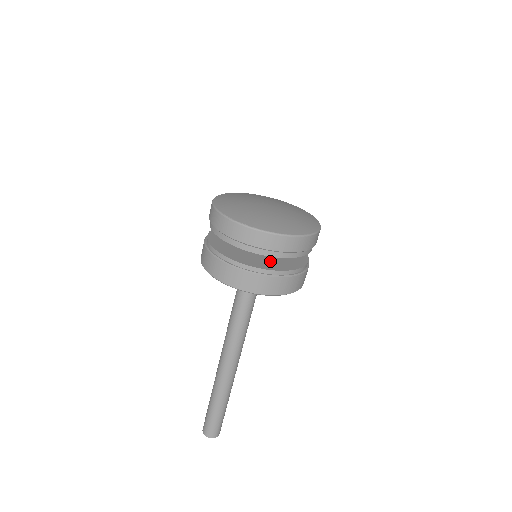
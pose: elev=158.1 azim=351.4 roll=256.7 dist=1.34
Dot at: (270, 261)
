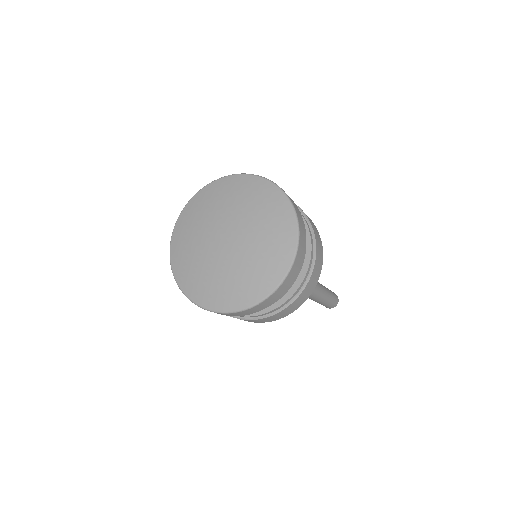
Dot at: occluded
